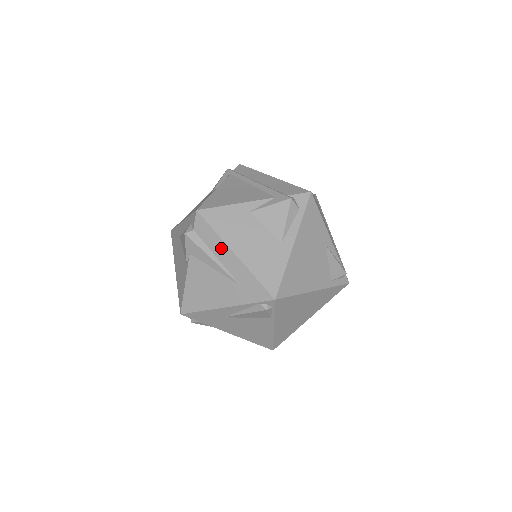
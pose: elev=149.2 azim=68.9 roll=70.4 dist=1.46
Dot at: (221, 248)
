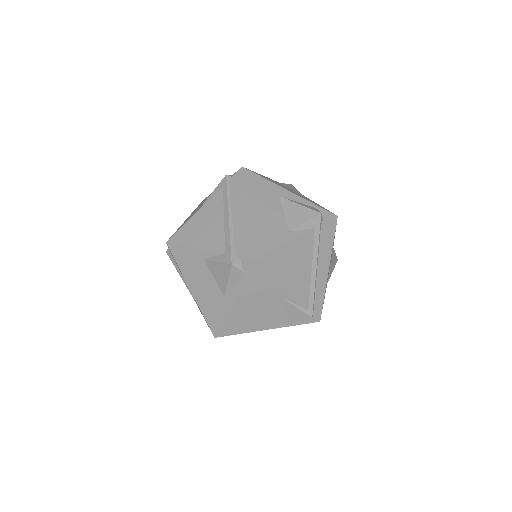
Dot at: occluded
